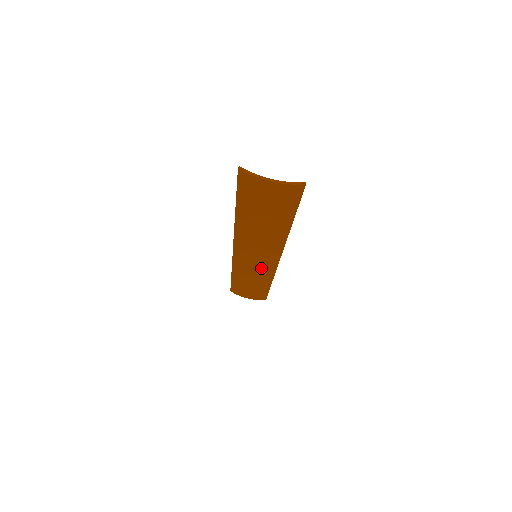
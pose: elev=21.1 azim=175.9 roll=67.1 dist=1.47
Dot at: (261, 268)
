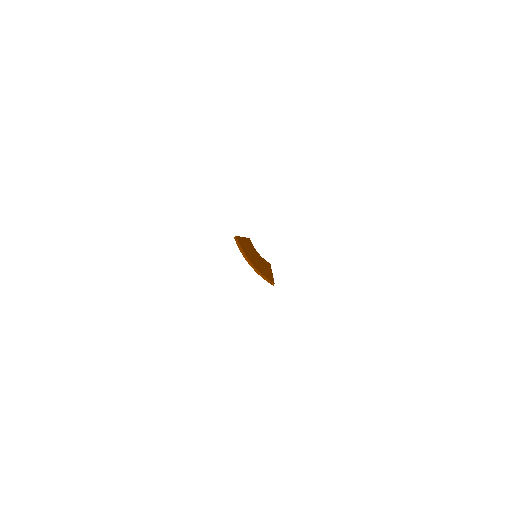
Dot at: occluded
